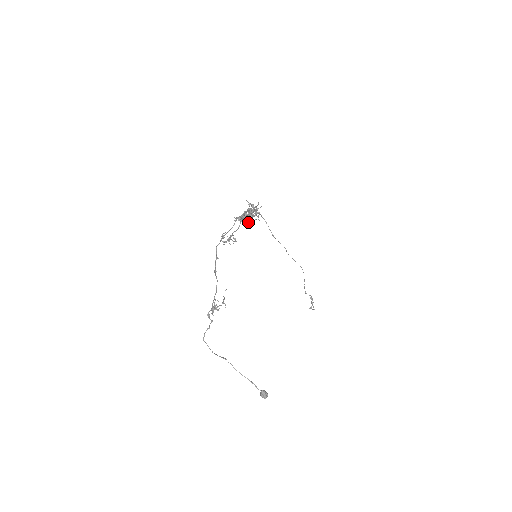
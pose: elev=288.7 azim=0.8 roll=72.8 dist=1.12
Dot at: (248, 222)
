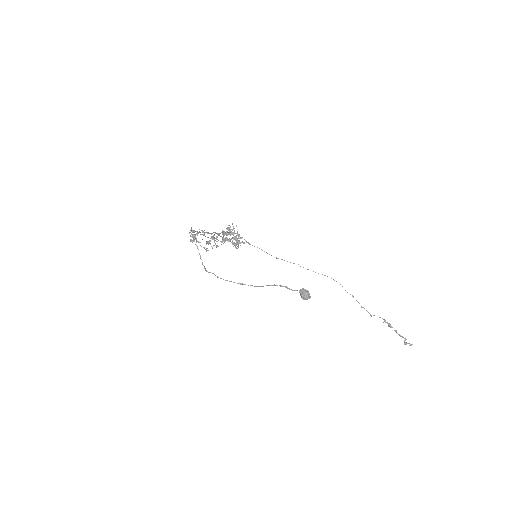
Dot at: (236, 243)
